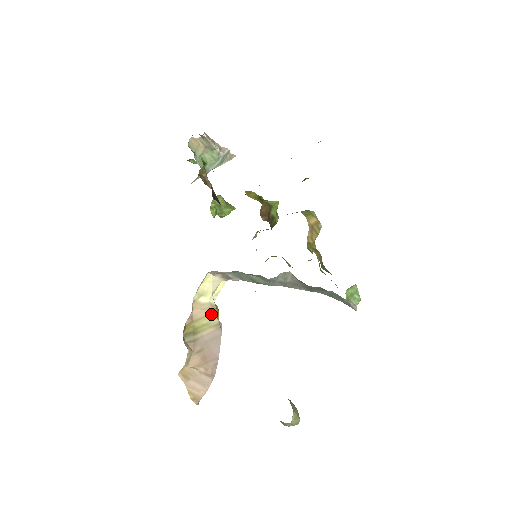
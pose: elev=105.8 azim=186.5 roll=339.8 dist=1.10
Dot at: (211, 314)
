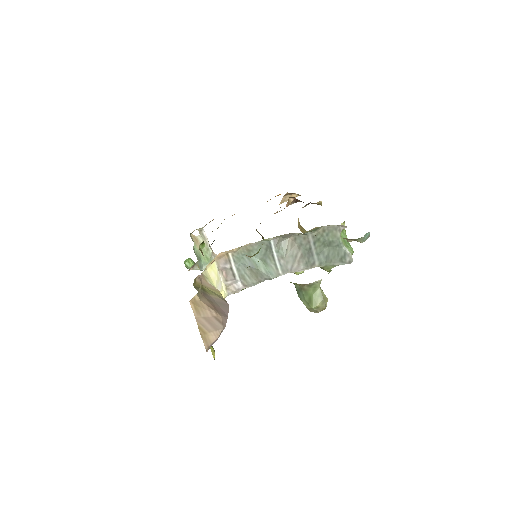
Dot at: (217, 292)
